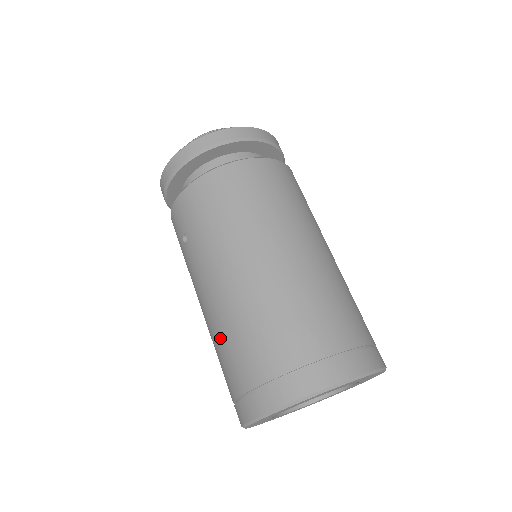
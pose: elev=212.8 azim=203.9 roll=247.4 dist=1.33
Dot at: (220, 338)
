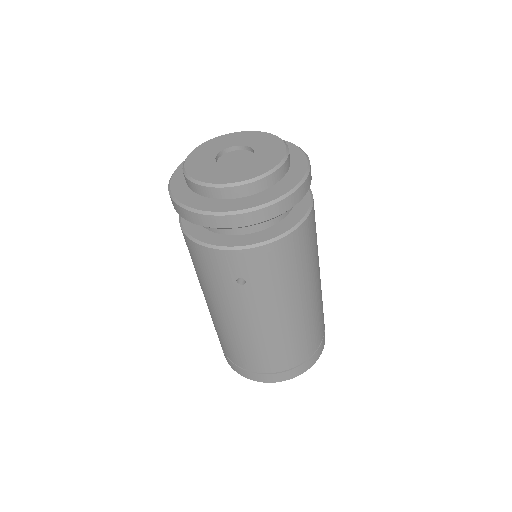
Dot at: (260, 347)
